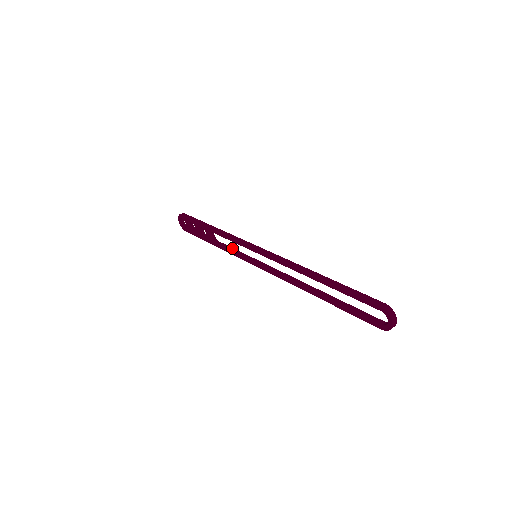
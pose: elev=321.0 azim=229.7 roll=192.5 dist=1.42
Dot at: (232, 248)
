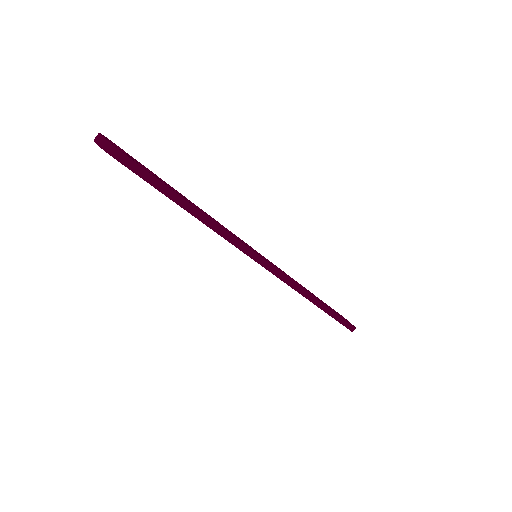
Dot at: occluded
